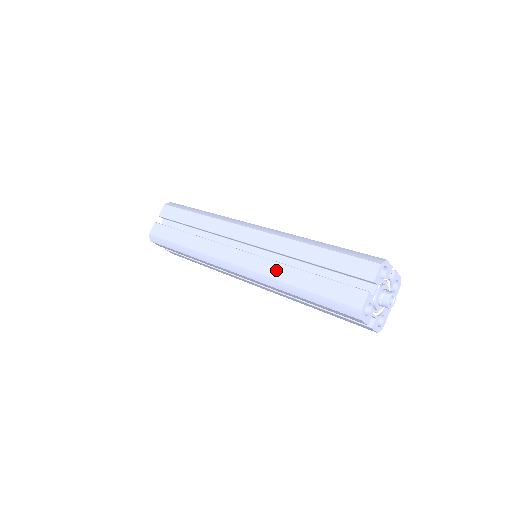
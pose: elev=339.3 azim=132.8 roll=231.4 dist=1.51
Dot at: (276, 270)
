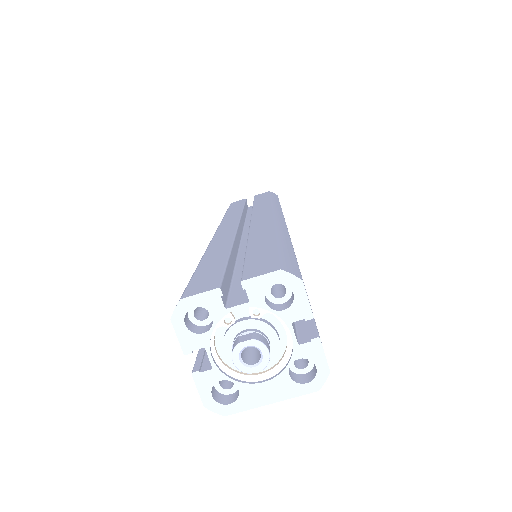
Dot at: (222, 241)
